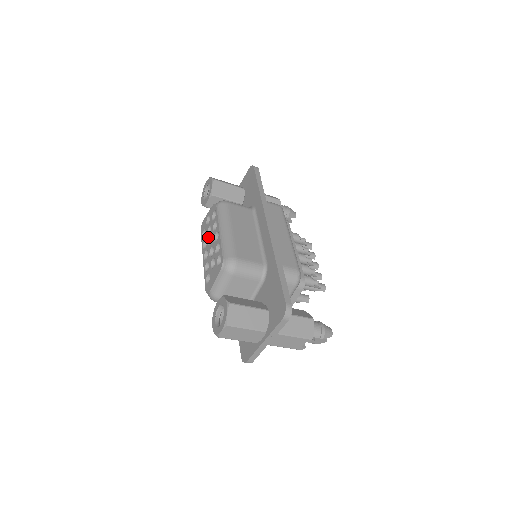
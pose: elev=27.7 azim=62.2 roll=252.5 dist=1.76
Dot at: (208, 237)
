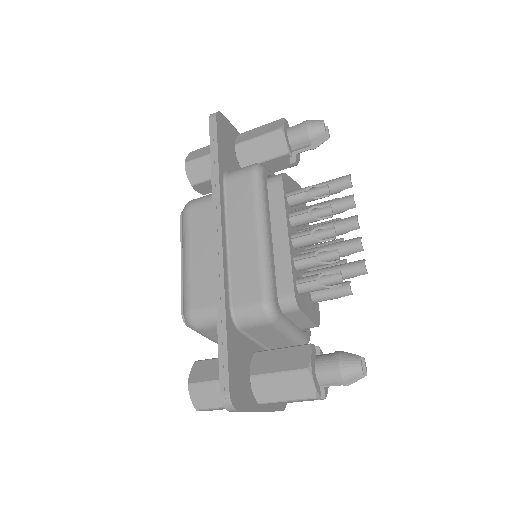
Dot at: occluded
